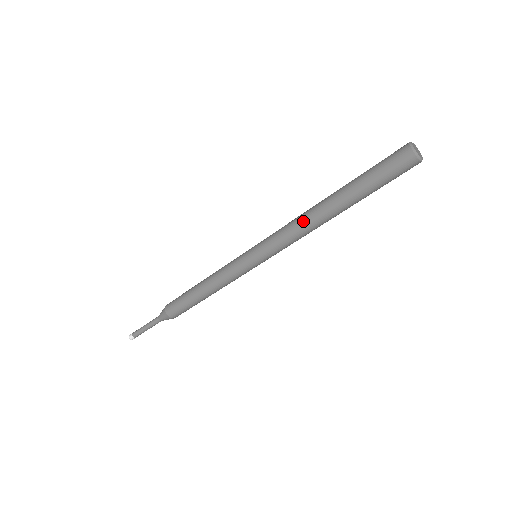
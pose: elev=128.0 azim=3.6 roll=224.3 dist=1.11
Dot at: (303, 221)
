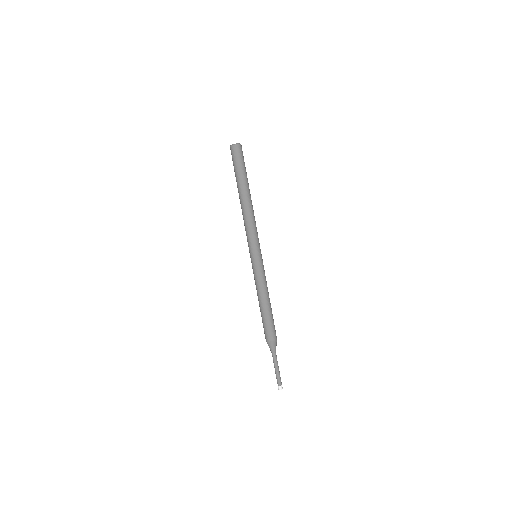
Dot at: (243, 215)
